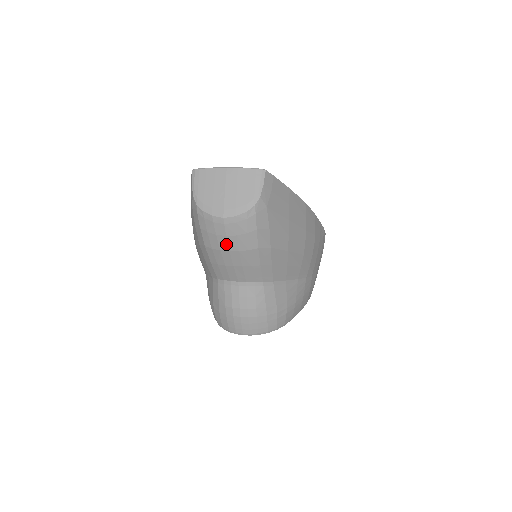
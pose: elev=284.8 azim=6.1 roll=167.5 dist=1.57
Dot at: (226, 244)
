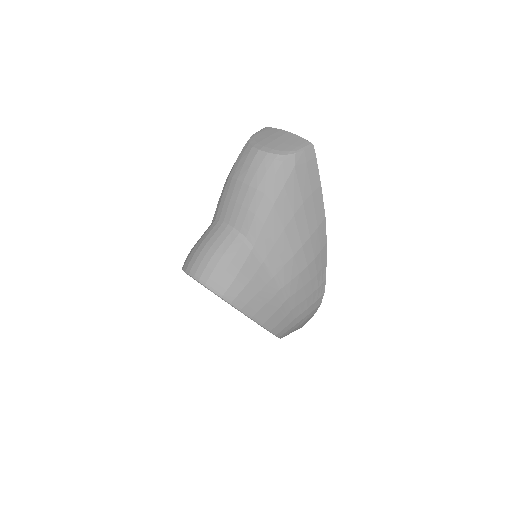
Dot at: (245, 174)
